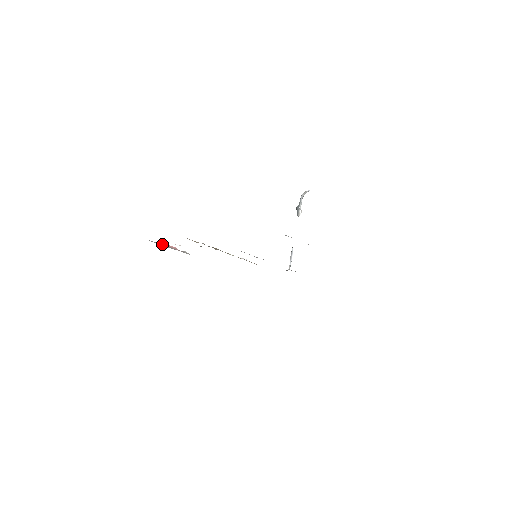
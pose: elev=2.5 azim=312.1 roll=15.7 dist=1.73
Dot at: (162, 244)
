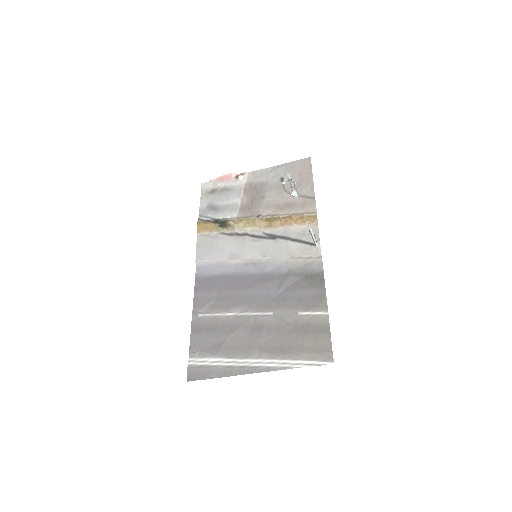
Dot at: (215, 179)
